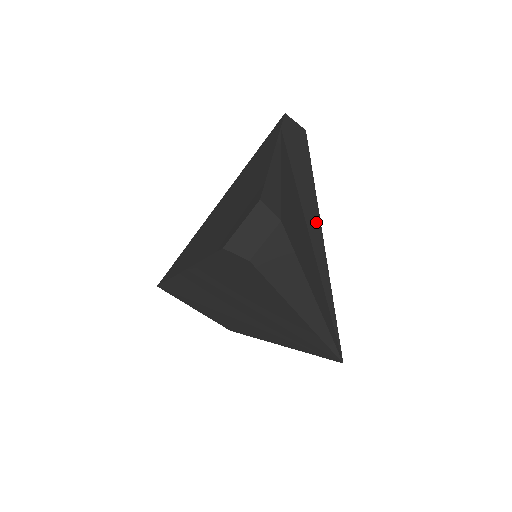
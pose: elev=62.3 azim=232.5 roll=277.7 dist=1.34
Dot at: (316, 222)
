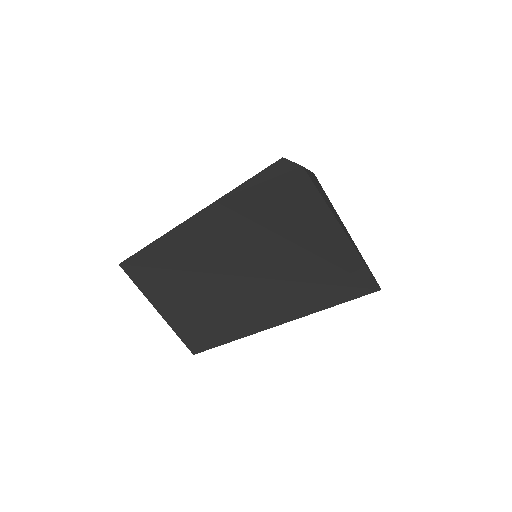
Dot at: occluded
